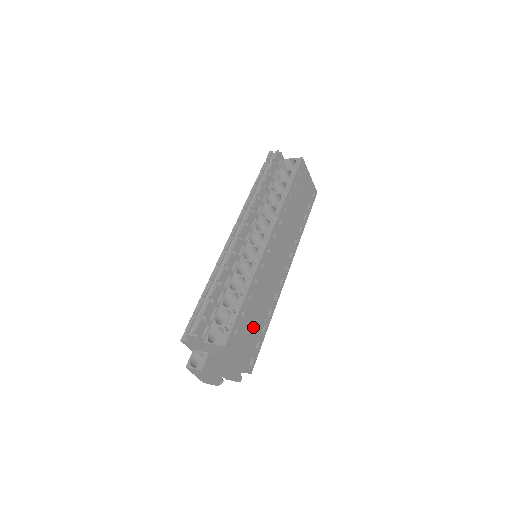
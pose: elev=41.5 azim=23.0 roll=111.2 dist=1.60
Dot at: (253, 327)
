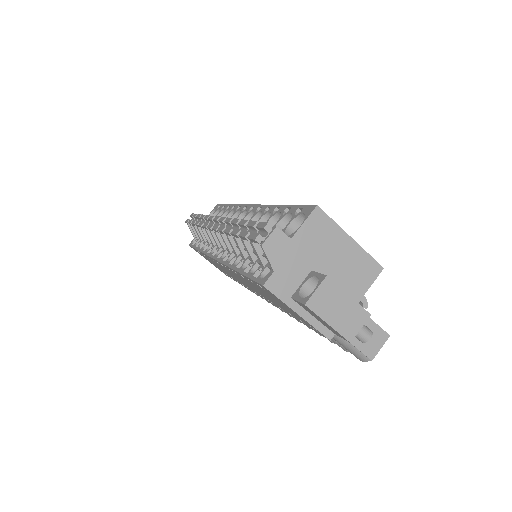
Dot at: occluded
